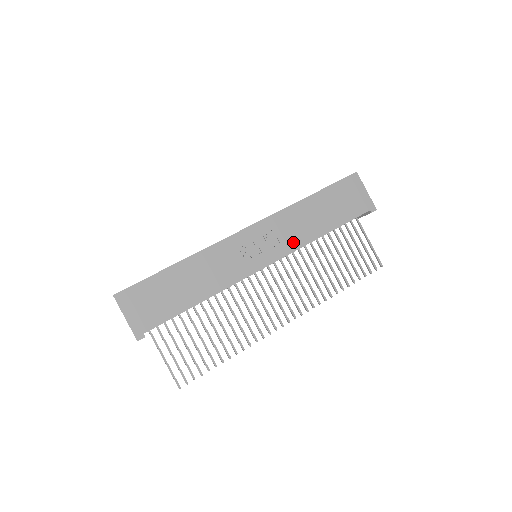
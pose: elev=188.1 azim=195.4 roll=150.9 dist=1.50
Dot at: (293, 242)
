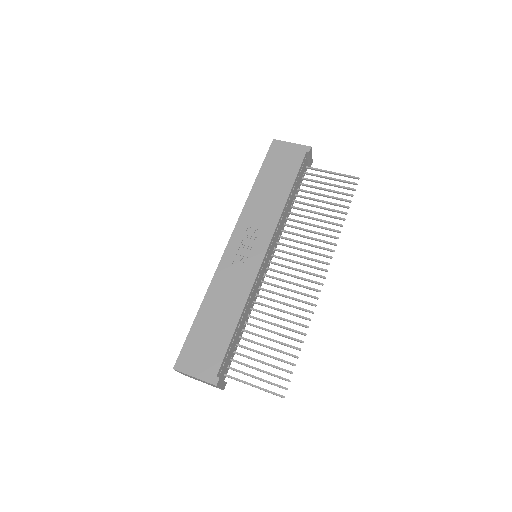
Dot at: (270, 221)
